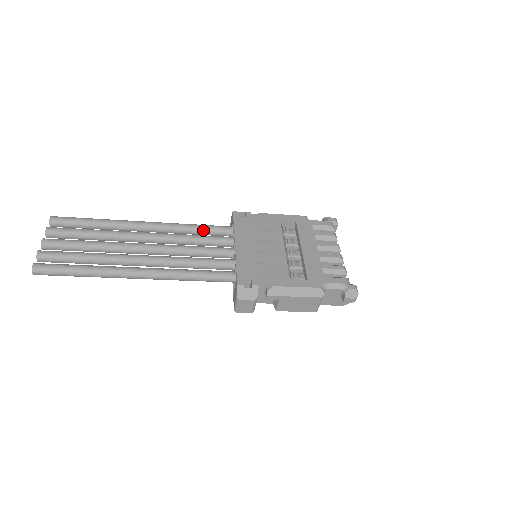
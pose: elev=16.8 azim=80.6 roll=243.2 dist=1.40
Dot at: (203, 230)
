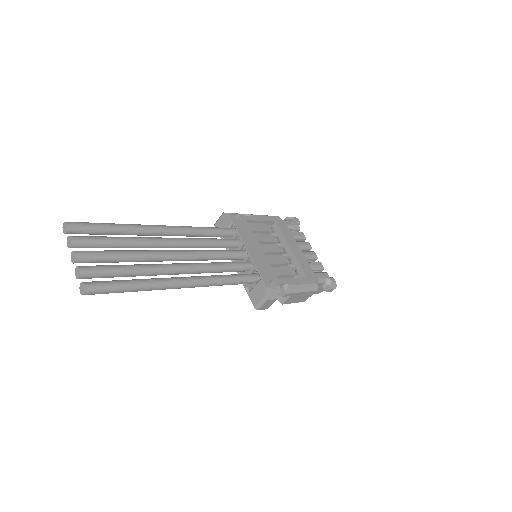
Dot at: (211, 233)
